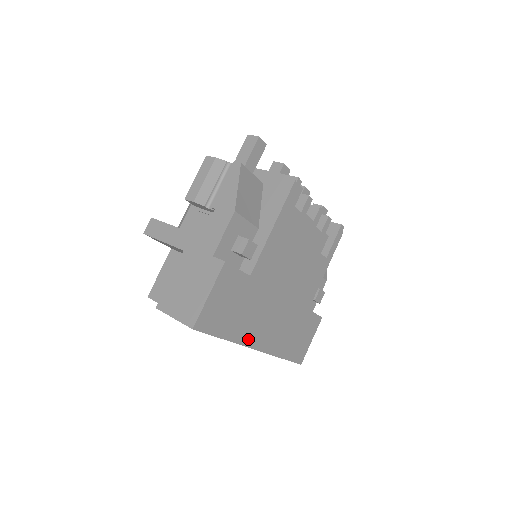
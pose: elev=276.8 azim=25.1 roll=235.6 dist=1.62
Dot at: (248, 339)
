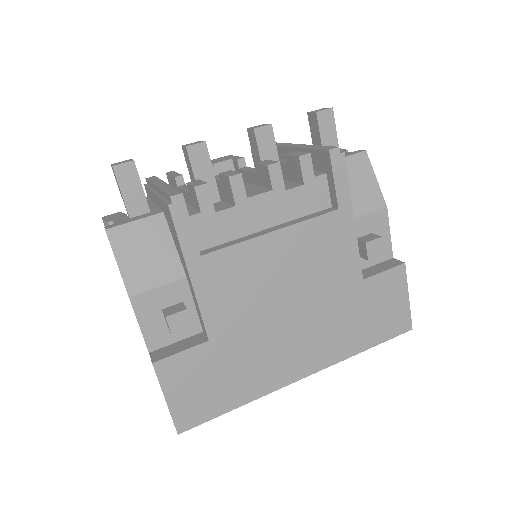
Dot at: (277, 381)
